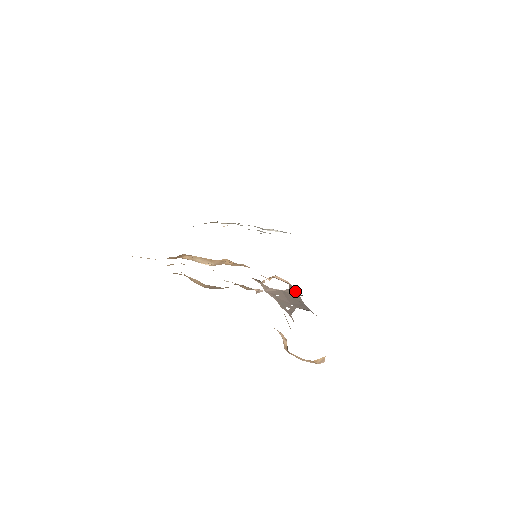
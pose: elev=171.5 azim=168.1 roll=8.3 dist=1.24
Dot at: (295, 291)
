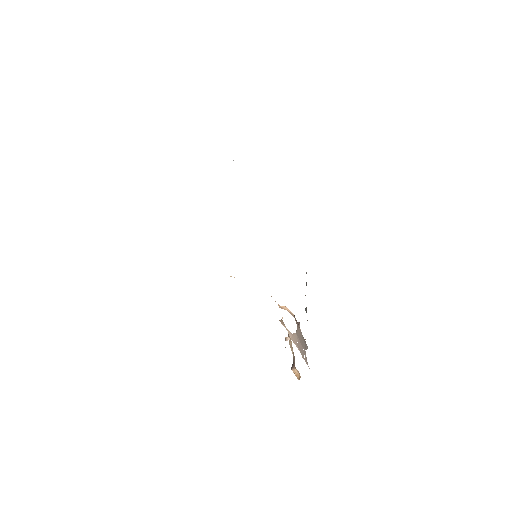
Dot at: (298, 324)
